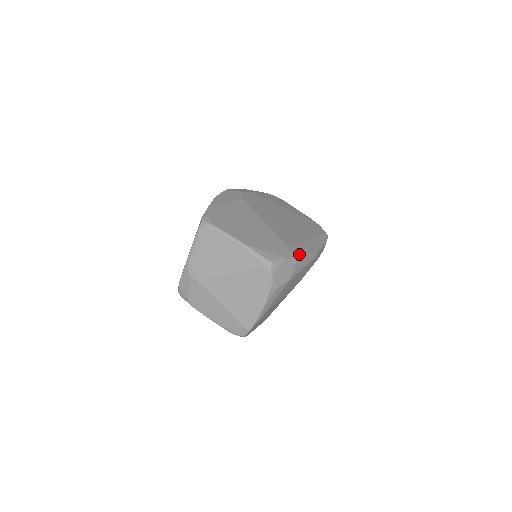
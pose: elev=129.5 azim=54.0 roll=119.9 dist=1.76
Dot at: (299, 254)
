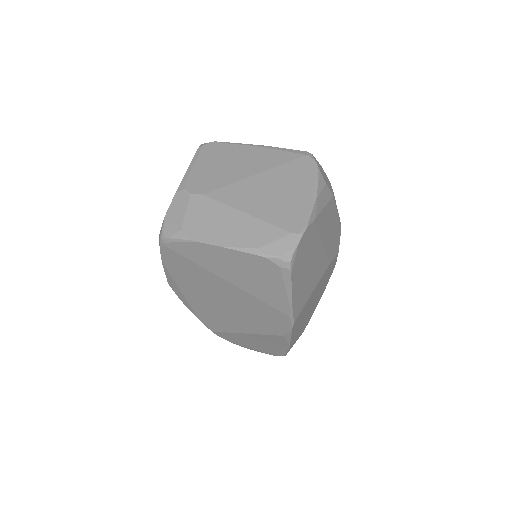
Dot at: occluded
